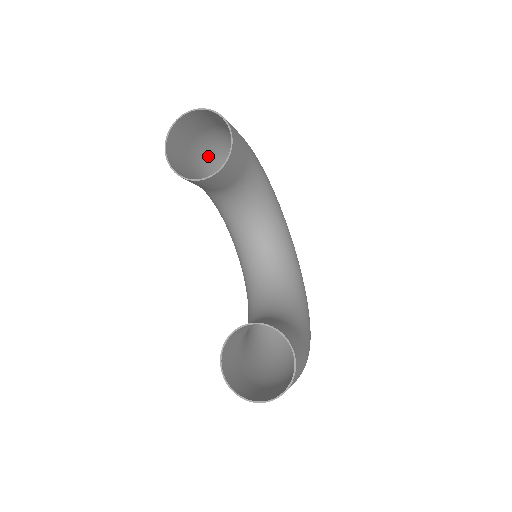
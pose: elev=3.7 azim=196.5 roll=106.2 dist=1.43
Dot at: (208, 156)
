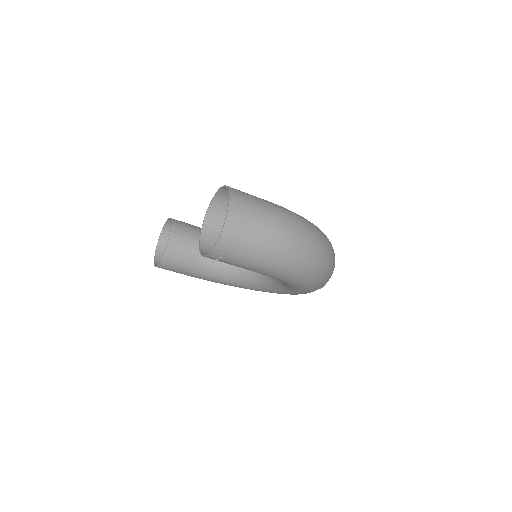
Dot at: occluded
